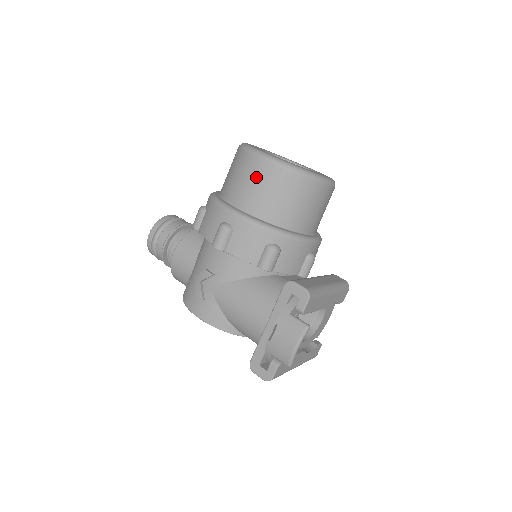
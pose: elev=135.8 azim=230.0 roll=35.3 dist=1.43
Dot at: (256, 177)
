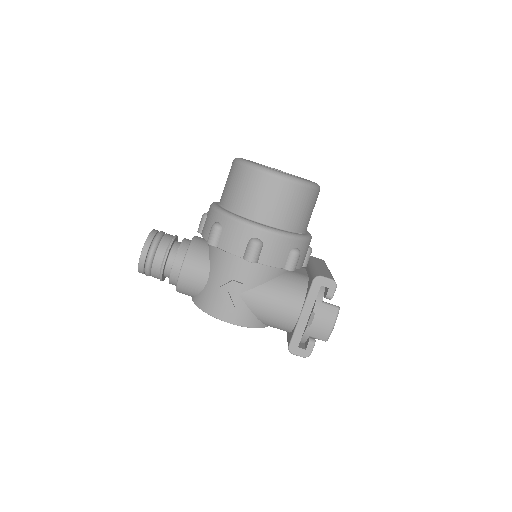
Dot at: (275, 194)
